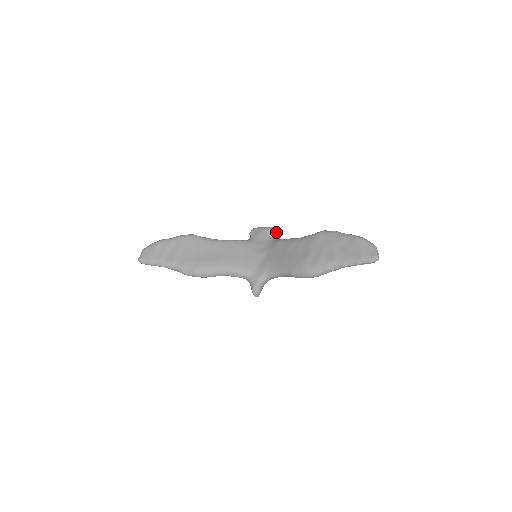
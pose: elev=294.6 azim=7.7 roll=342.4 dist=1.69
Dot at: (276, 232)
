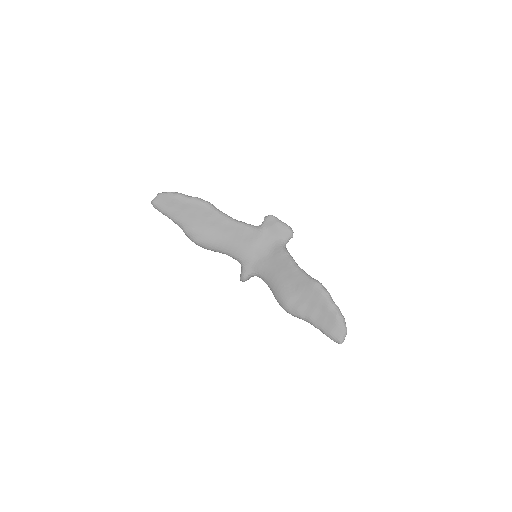
Dot at: (287, 235)
